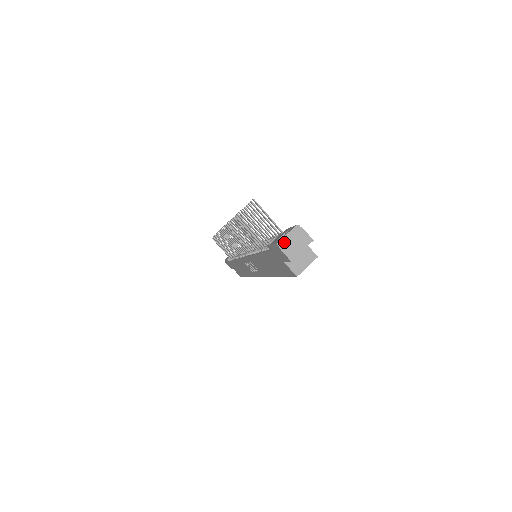
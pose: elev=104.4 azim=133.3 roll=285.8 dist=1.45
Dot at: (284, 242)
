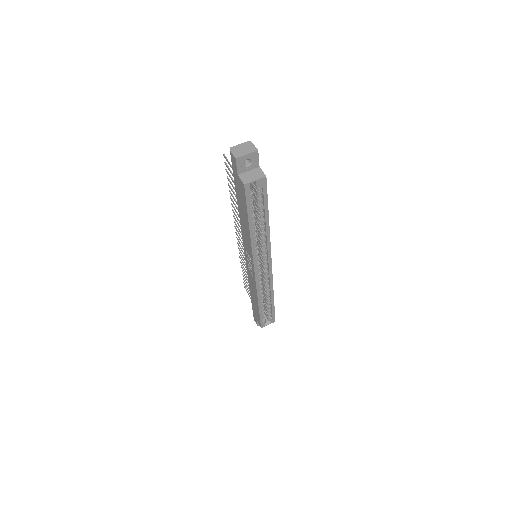
Dot at: (235, 148)
